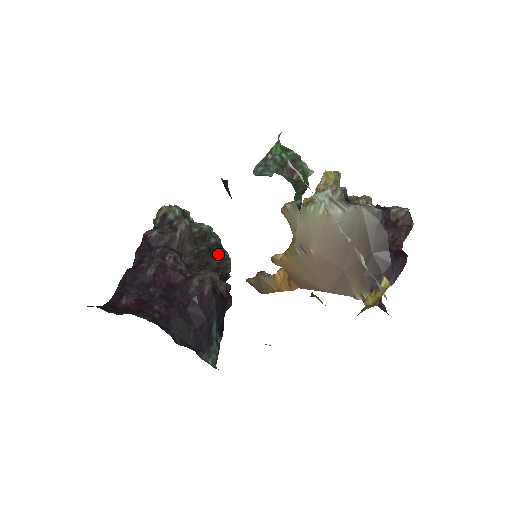
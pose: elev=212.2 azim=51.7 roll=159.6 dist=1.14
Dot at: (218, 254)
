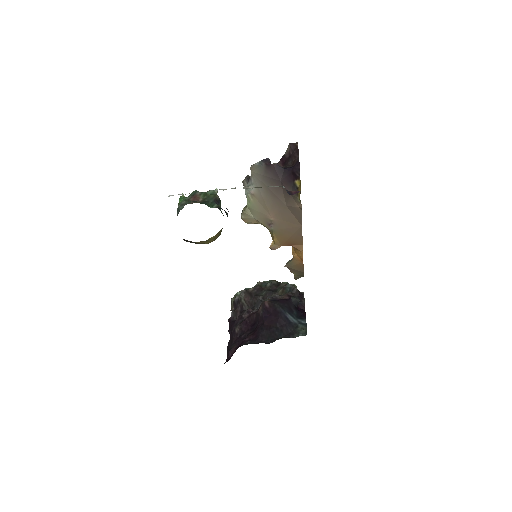
Dot at: (279, 288)
